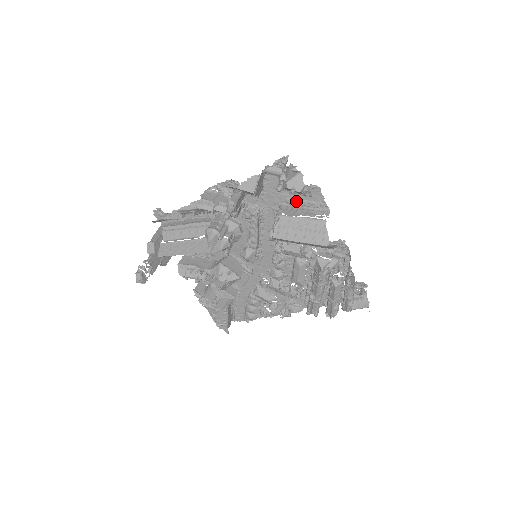
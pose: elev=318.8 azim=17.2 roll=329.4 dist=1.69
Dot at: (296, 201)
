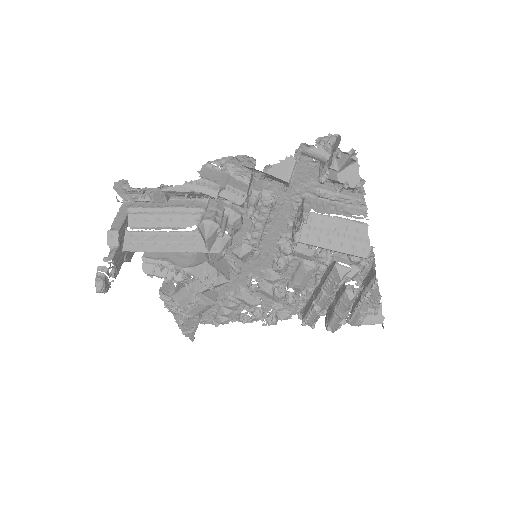
Dot at: (327, 193)
